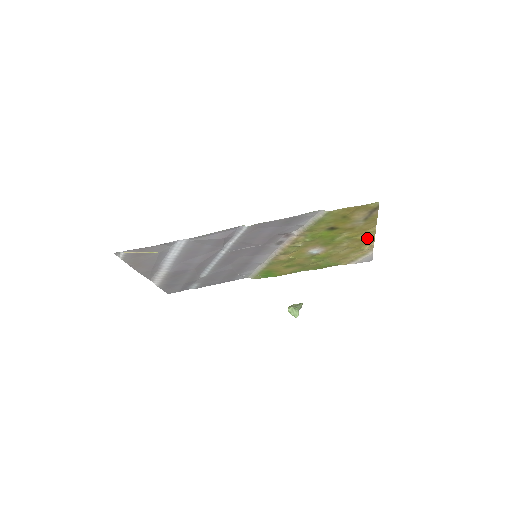
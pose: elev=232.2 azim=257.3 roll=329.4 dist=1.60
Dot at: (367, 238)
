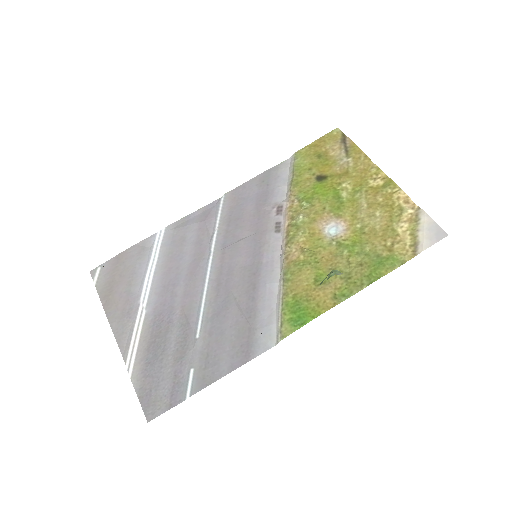
Dot at: (383, 185)
